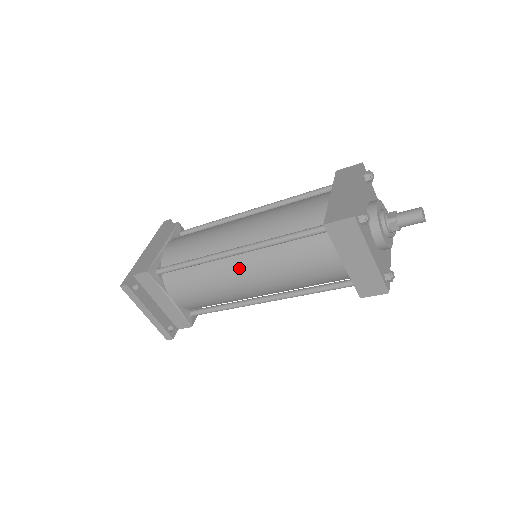
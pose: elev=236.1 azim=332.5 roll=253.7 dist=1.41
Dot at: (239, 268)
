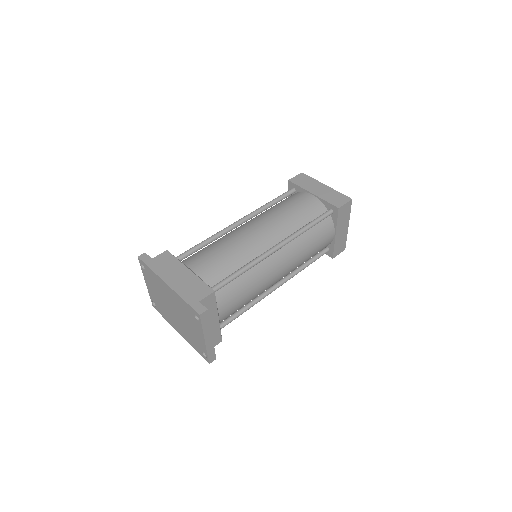
Dot at: (278, 261)
